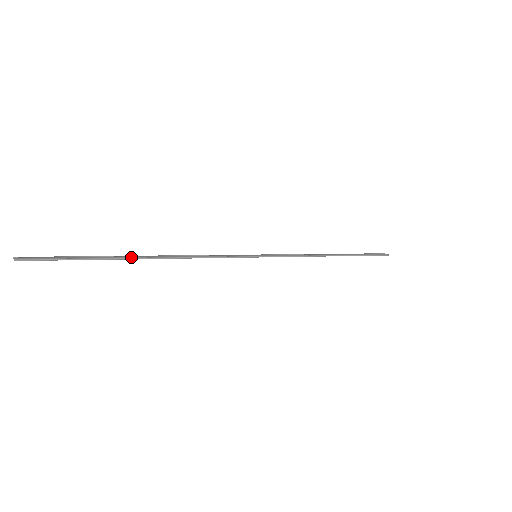
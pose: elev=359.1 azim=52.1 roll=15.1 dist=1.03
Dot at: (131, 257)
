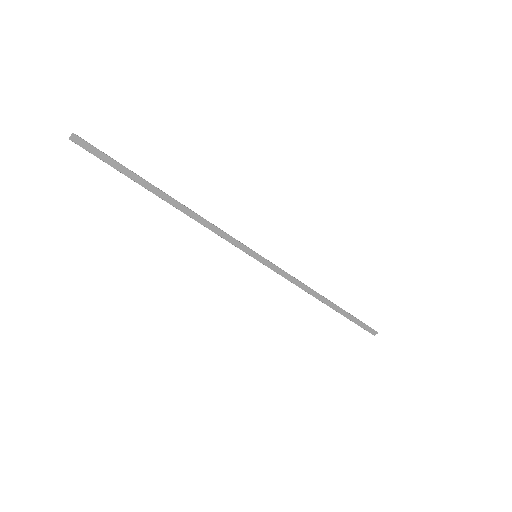
Dot at: (155, 189)
